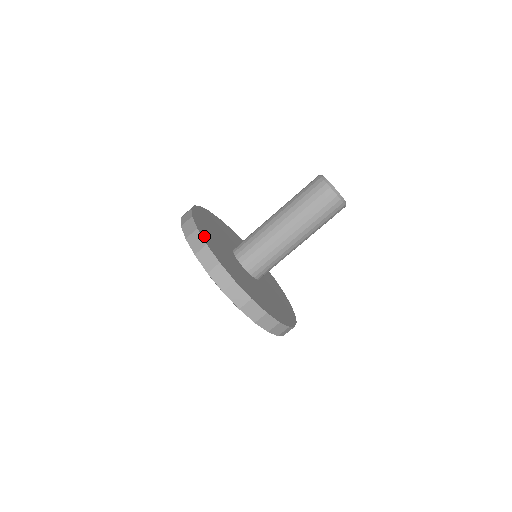
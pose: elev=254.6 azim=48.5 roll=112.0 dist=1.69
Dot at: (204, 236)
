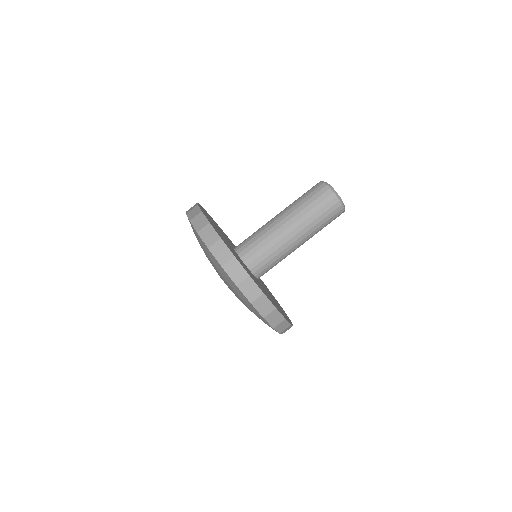
Dot at: (201, 208)
